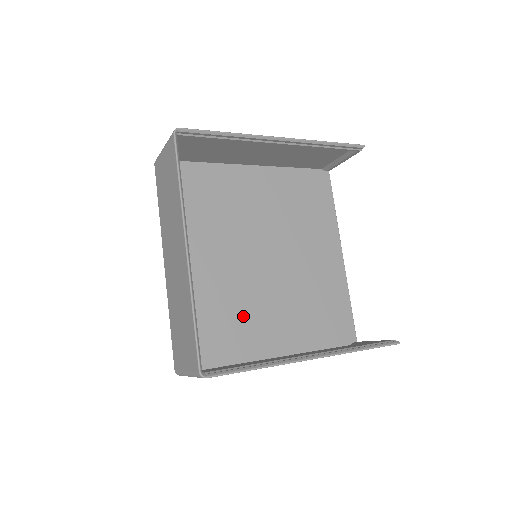
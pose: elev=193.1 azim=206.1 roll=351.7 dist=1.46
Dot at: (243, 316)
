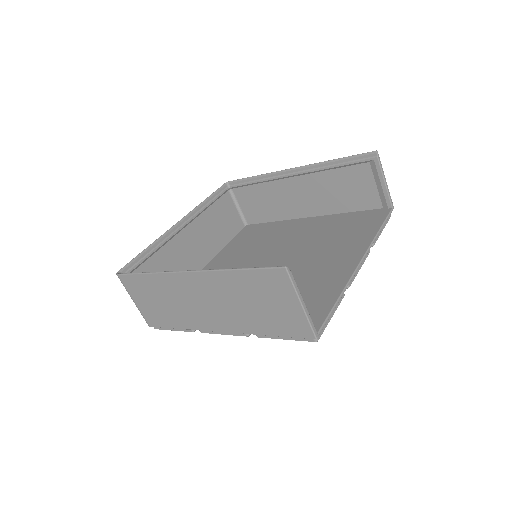
Dot at: occluded
